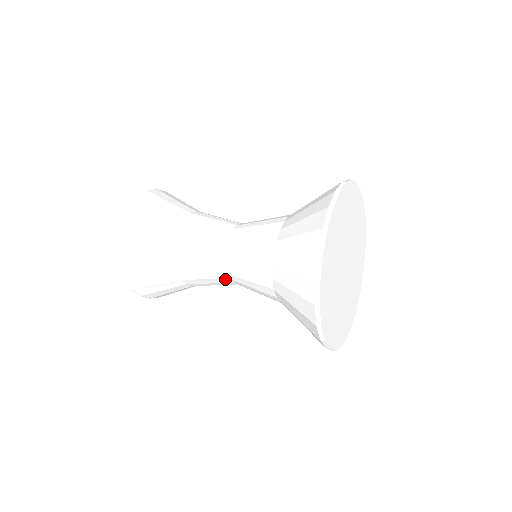
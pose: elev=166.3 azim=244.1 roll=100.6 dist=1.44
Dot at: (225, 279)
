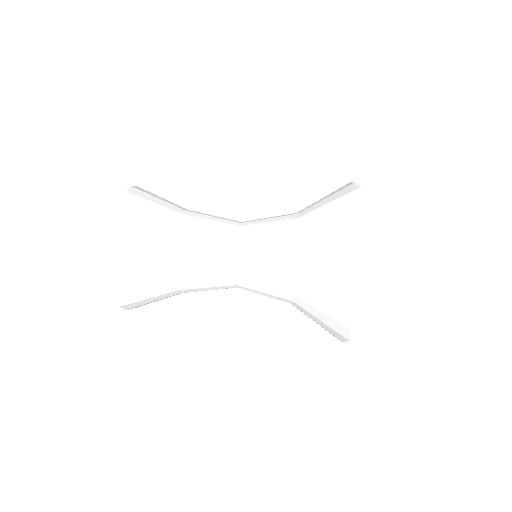
Dot at: occluded
